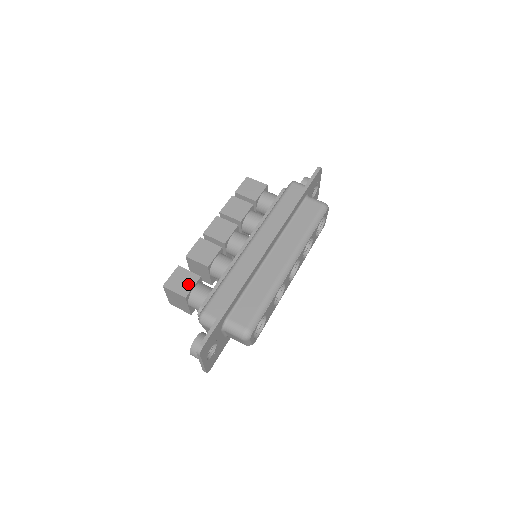
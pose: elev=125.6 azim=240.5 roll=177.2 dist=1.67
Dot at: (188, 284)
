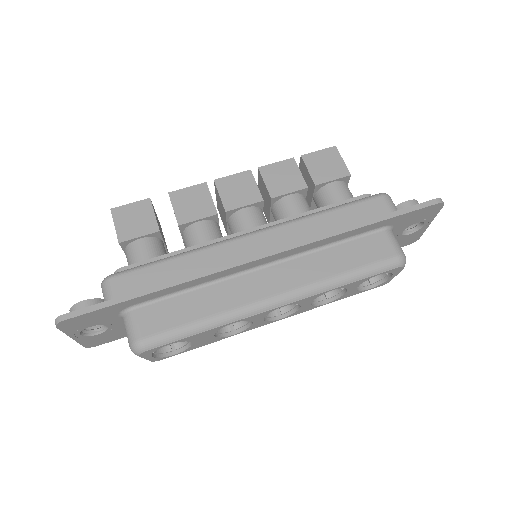
Dot at: (137, 229)
